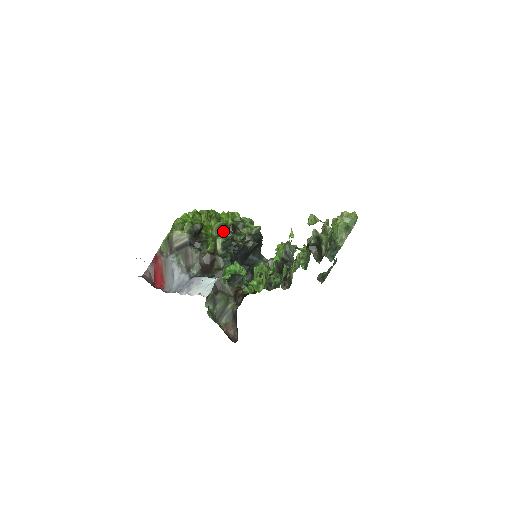
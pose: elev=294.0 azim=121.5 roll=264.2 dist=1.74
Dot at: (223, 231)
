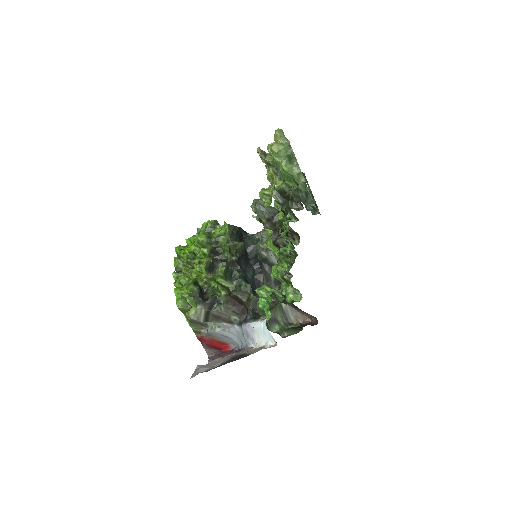
Dot at: (212, 267)
